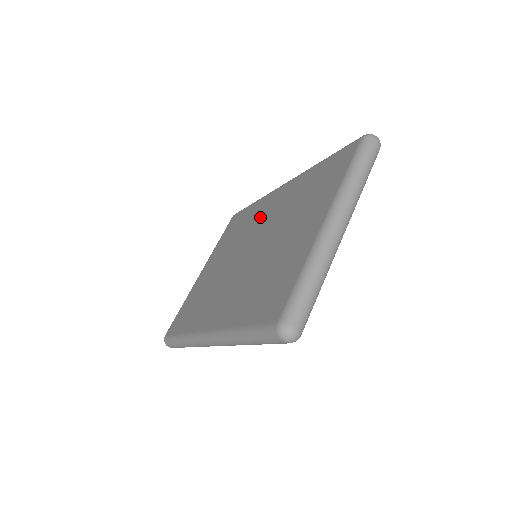
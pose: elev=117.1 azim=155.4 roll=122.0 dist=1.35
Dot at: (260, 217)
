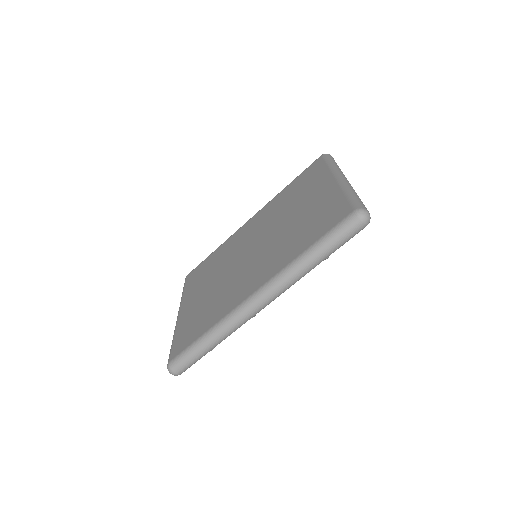
Dot at: (240, 240)
